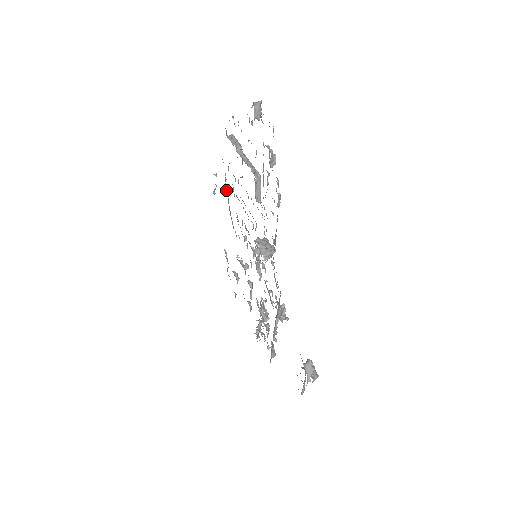
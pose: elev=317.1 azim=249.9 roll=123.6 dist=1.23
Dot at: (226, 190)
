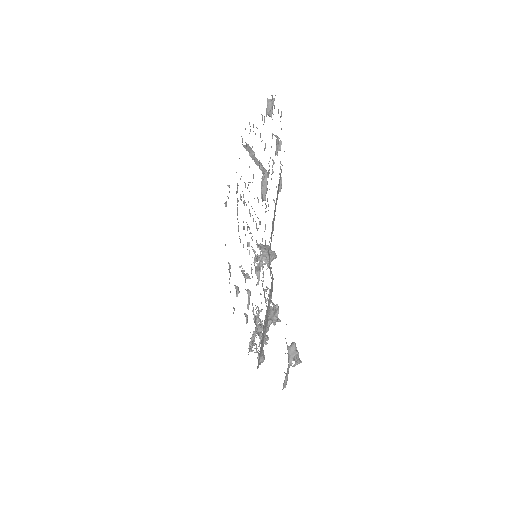
Dot at: (237, 201)
